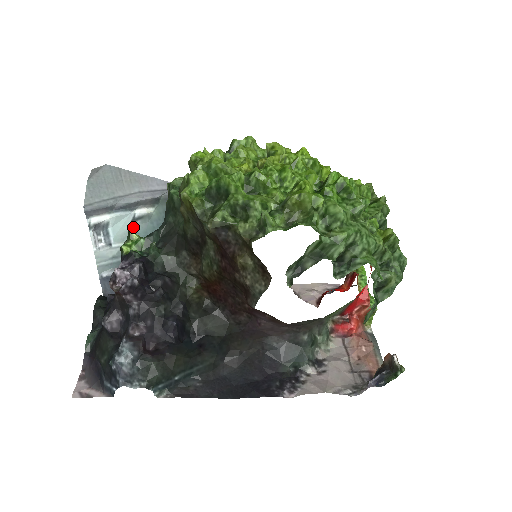
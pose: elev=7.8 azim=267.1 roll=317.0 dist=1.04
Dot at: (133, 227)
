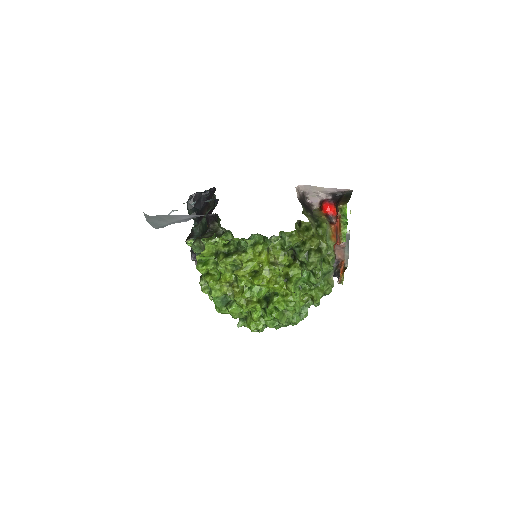
Dot at: occluded
